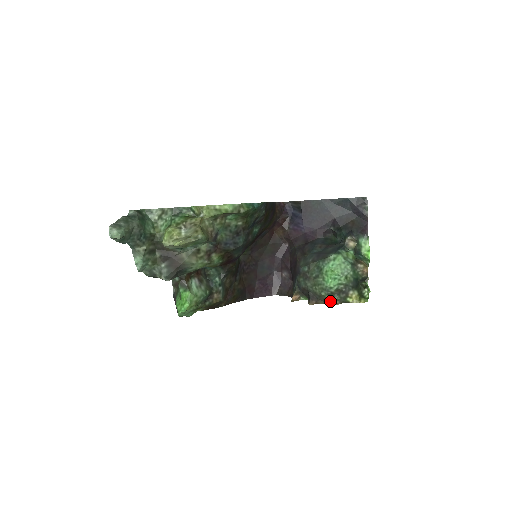
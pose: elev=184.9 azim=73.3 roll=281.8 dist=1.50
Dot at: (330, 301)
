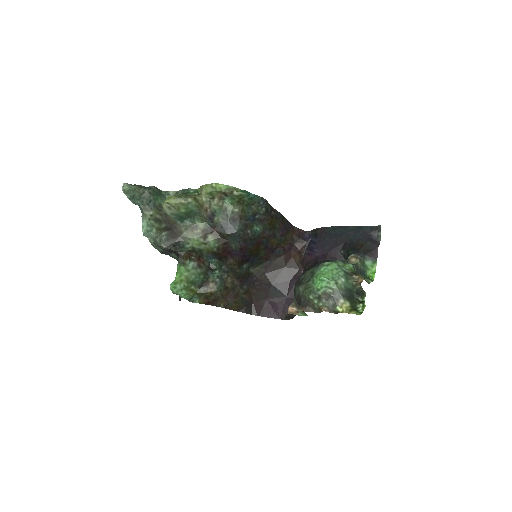
Dot at: (319, 307)
